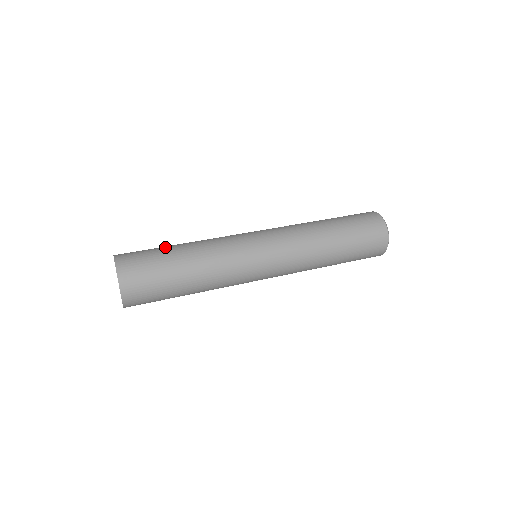
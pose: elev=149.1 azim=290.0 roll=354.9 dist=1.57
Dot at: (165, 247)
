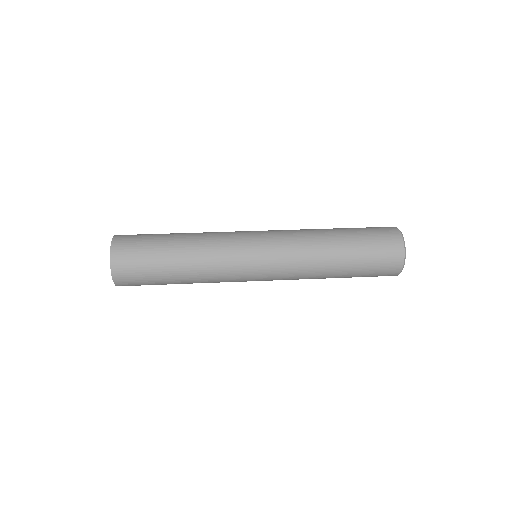
Dot at: occluded
